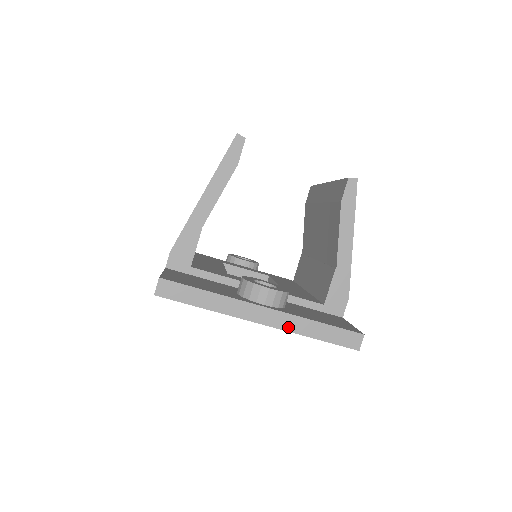
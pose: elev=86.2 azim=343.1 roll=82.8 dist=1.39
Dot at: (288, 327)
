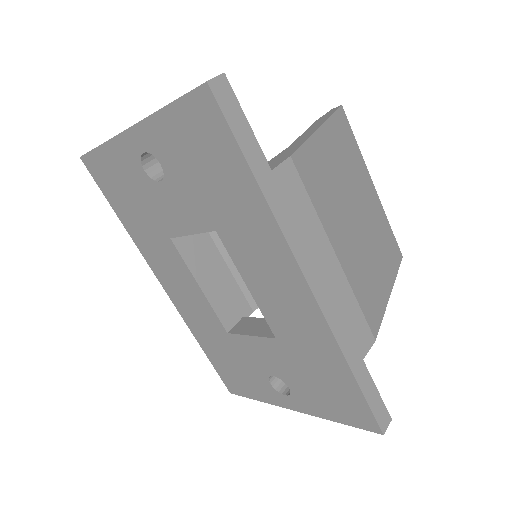
Dot at: (150, 116)
